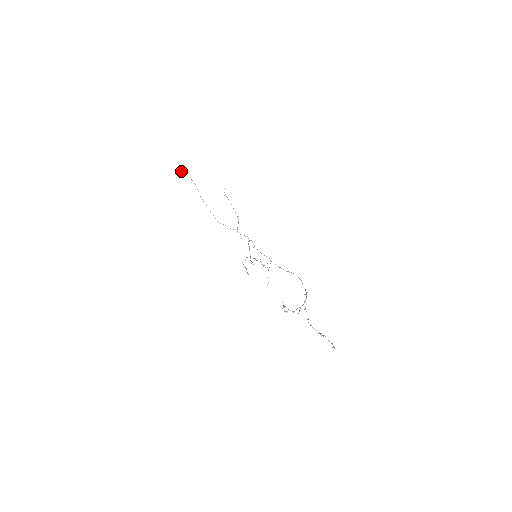
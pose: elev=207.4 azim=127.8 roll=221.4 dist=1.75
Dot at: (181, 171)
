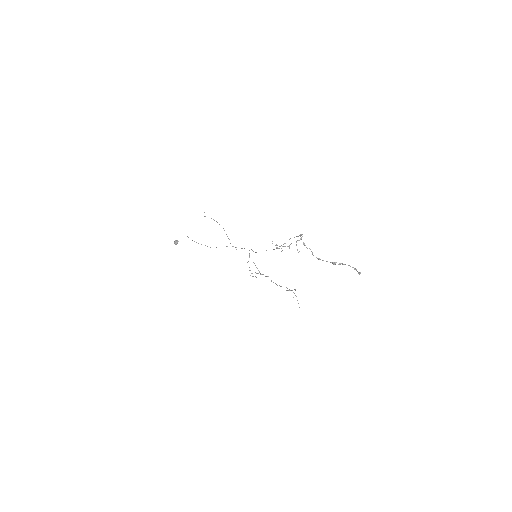
Dot at: (176, 240)
